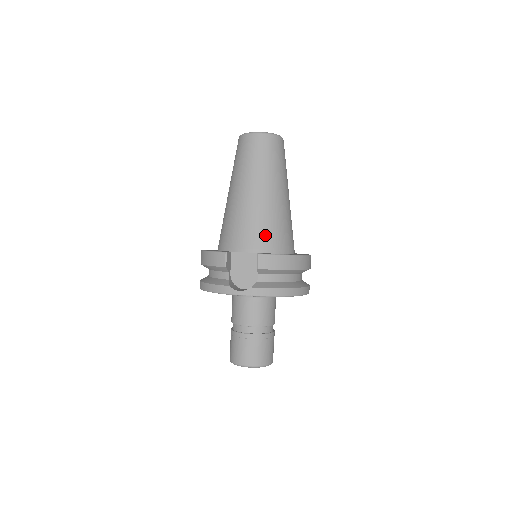
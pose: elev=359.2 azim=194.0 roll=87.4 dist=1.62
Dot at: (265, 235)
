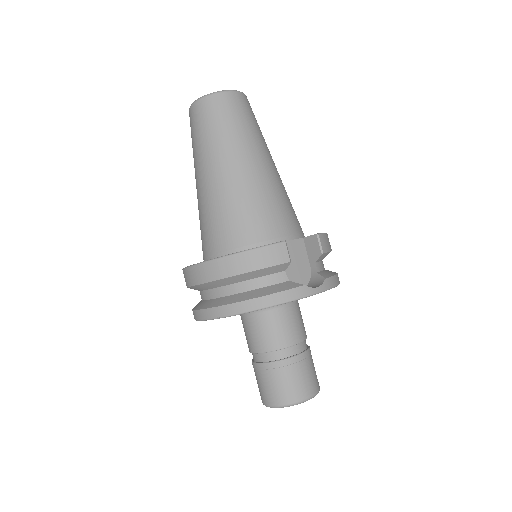
Dot at: (293, 216)
